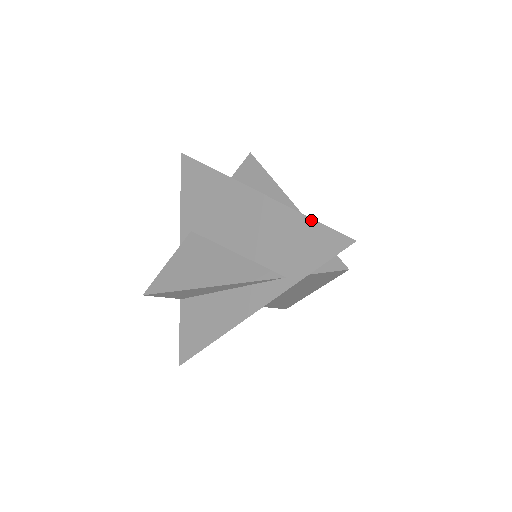
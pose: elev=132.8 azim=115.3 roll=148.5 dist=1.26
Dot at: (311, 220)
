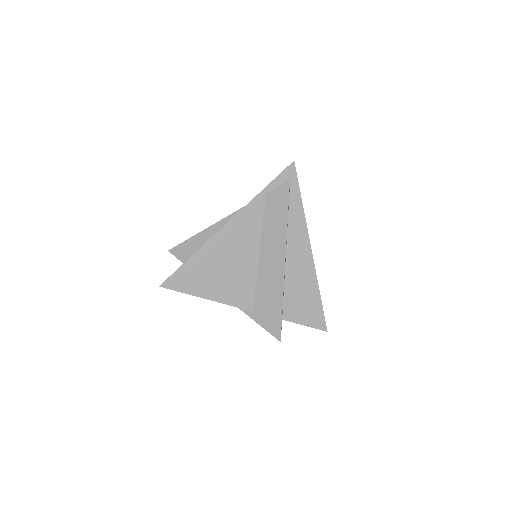
Dot at: occluded
